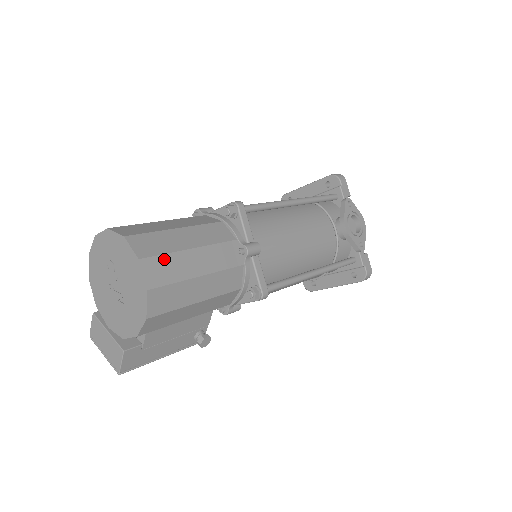
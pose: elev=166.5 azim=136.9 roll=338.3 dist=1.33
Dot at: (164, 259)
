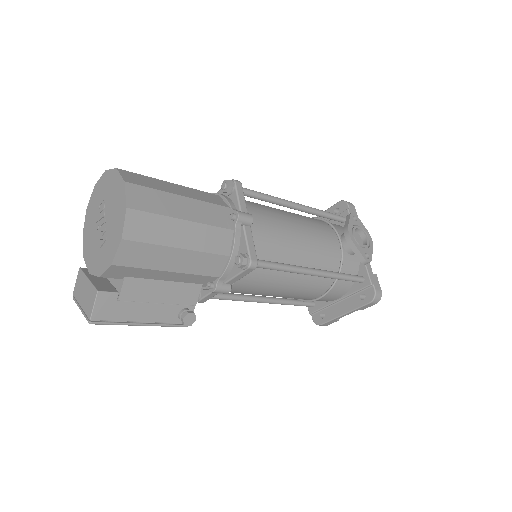
Dot at: (150, 192)
